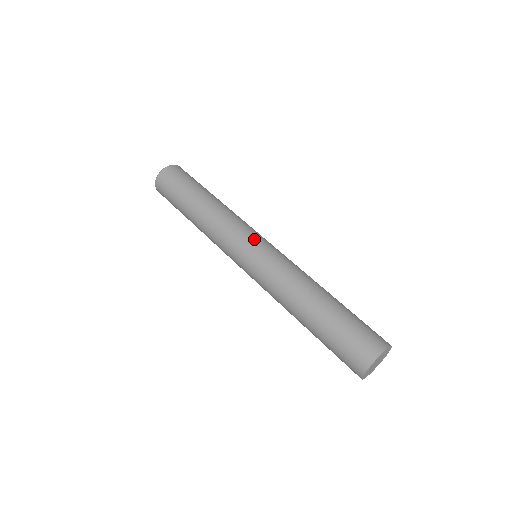
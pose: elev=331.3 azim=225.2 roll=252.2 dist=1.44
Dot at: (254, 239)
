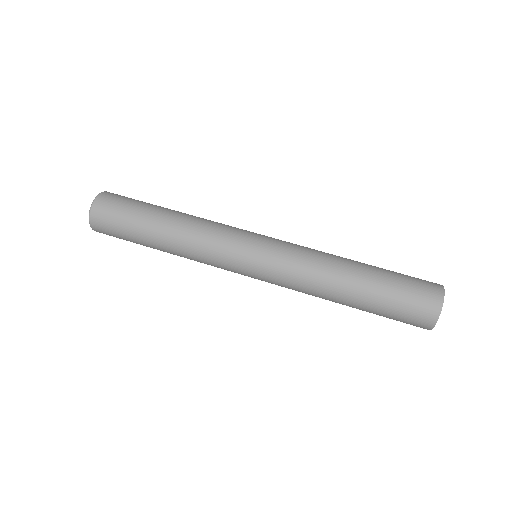
Dot at: occluded
